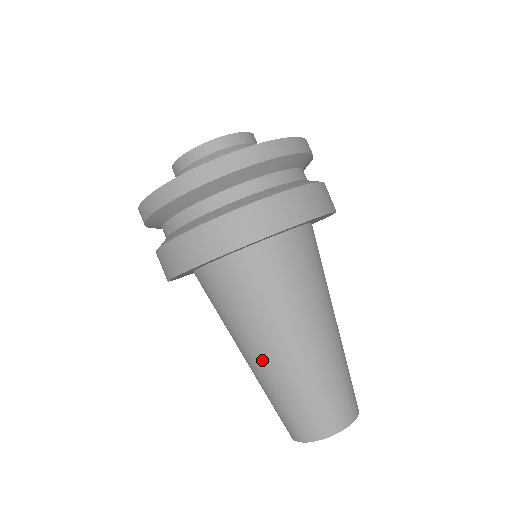
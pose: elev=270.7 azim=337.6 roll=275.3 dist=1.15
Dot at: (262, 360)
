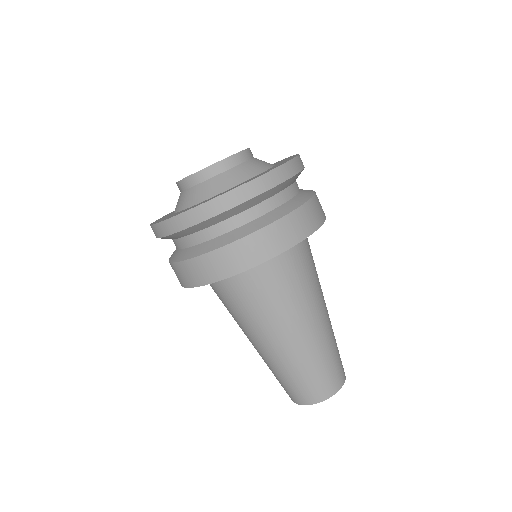
Dot at: (268, 347)
